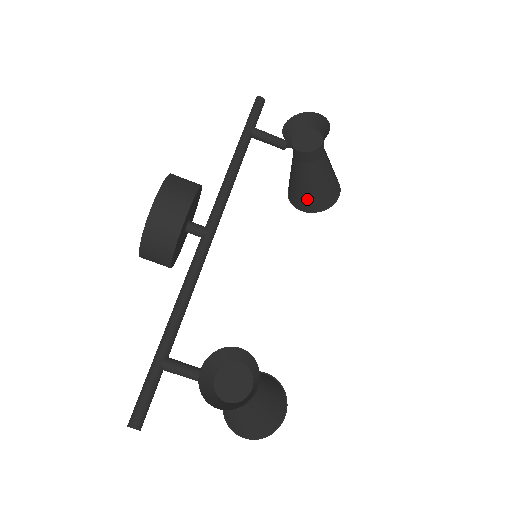
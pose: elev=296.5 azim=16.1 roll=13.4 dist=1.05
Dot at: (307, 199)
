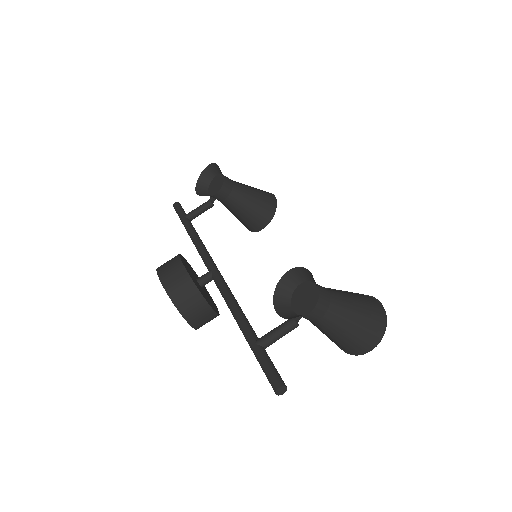
Dot at: (258, 215)
